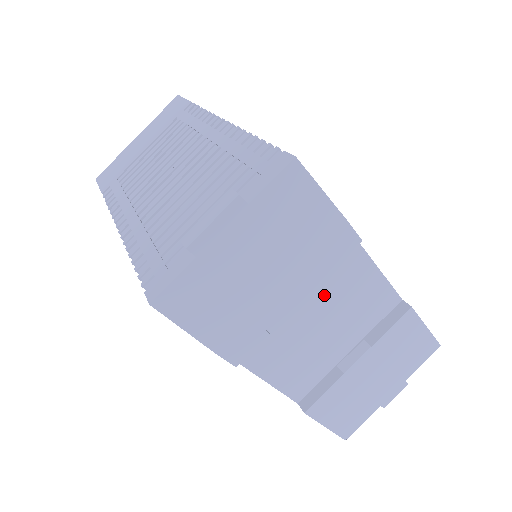
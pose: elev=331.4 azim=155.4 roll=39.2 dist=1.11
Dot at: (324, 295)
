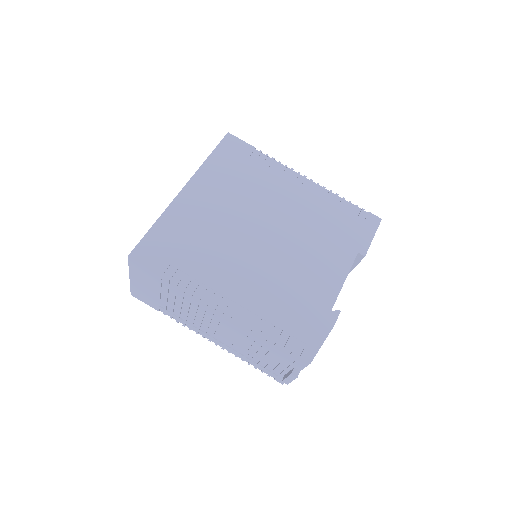
Dot at: occluded
